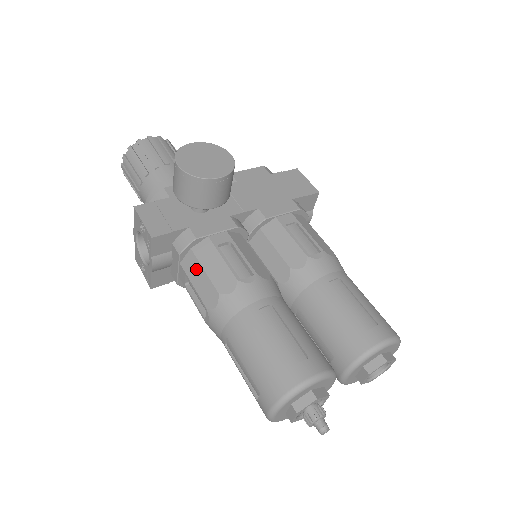
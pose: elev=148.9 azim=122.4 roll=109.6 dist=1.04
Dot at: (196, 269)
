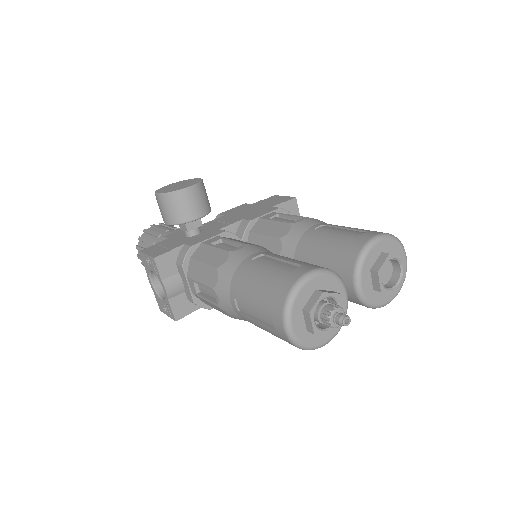
Dot at: (197, 268)
